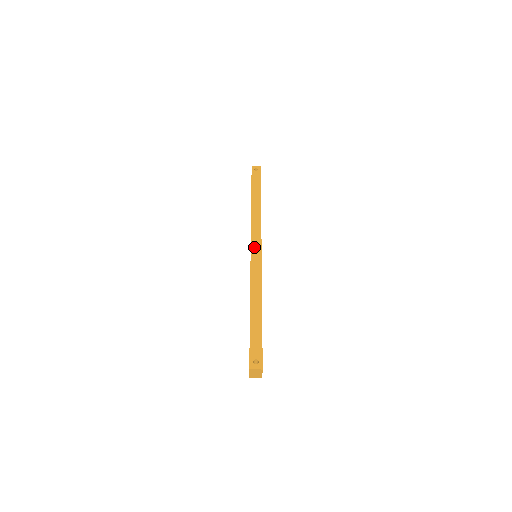
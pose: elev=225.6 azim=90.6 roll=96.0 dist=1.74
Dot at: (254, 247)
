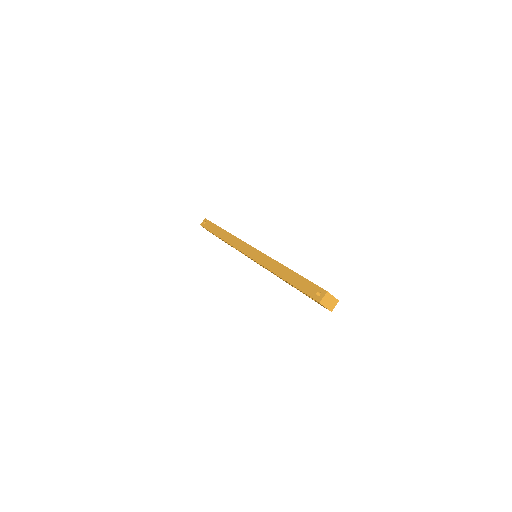
Dot at: (246, 251)
